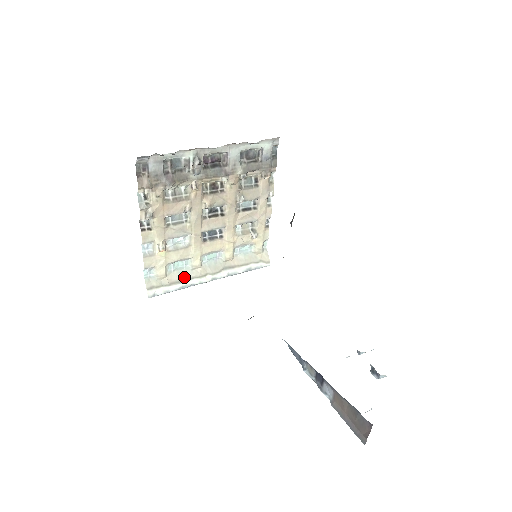
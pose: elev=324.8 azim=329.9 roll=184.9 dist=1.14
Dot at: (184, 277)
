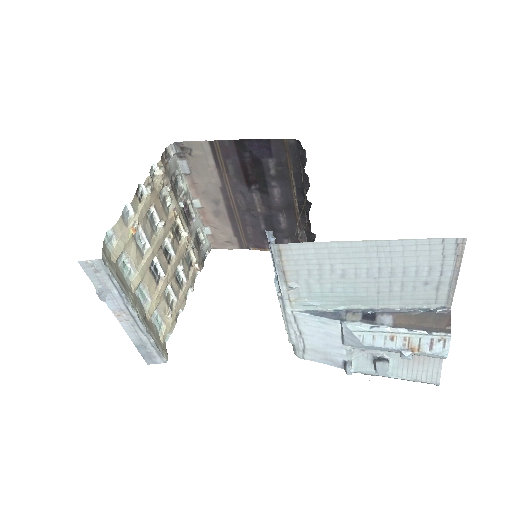
Dot at: (124, 283)
